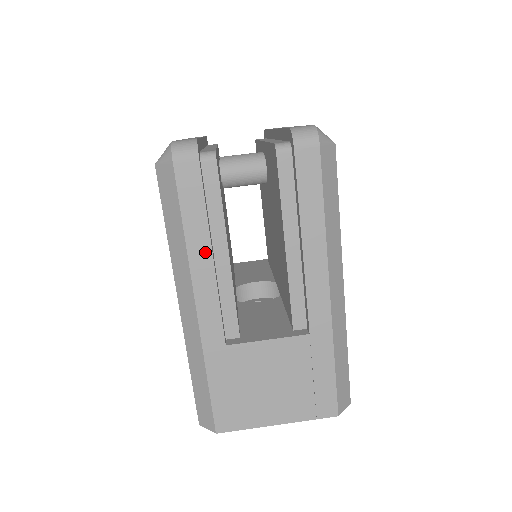
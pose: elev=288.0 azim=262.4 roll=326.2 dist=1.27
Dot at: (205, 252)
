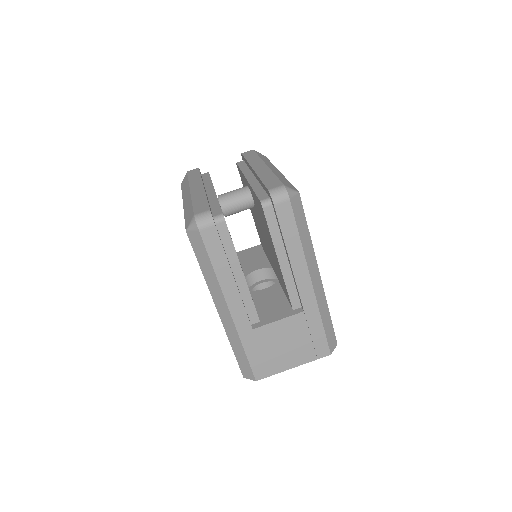
Dot at: (229, 278)
